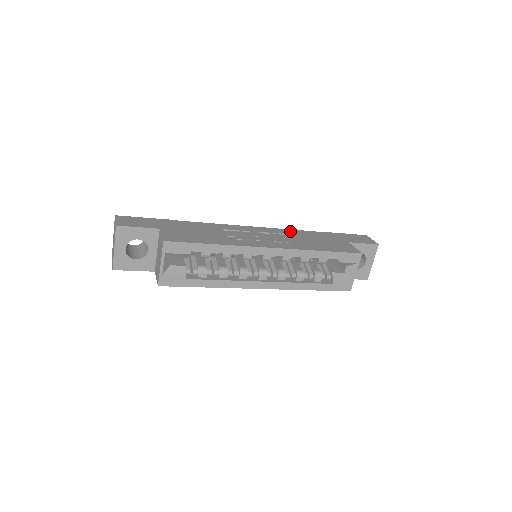
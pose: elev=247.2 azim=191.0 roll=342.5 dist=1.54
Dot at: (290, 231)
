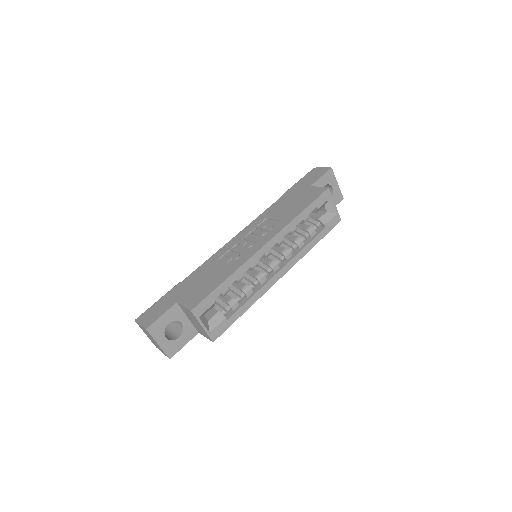
Dot at: (263, 216)
